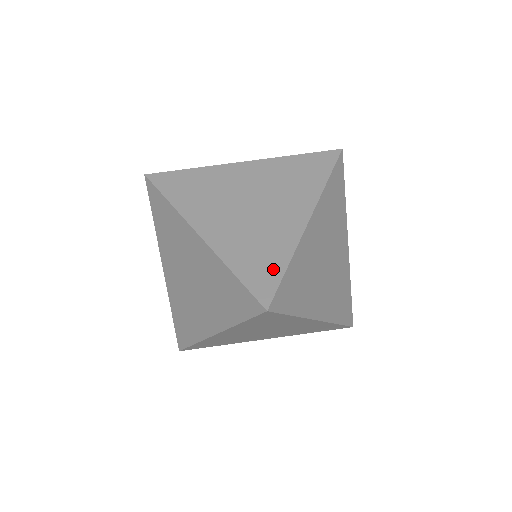
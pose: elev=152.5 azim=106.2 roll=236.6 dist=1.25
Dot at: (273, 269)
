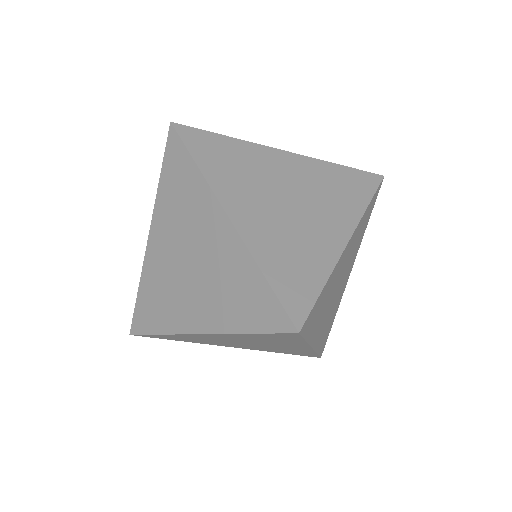
Dot at: occluded
